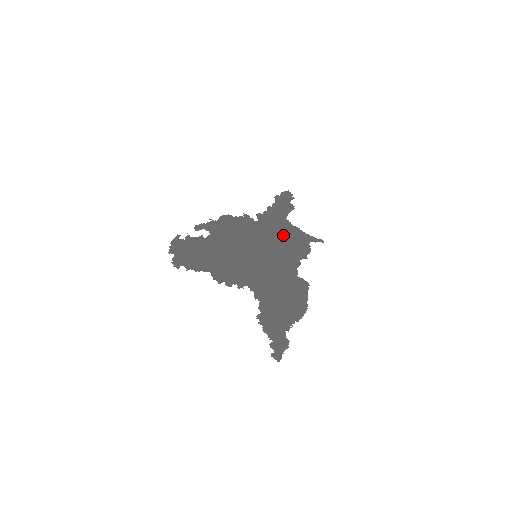
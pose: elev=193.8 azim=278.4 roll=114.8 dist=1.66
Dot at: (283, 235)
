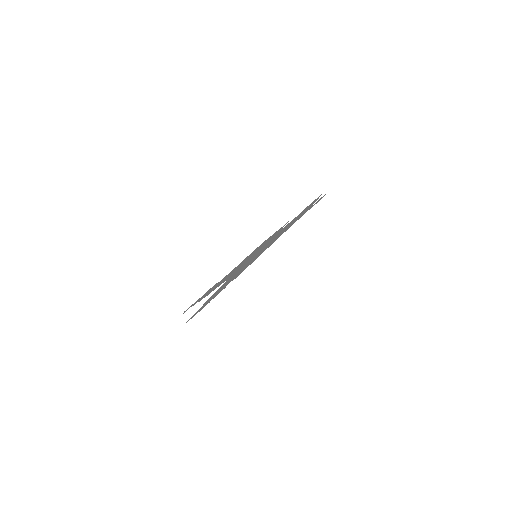
Dot at: occluded
